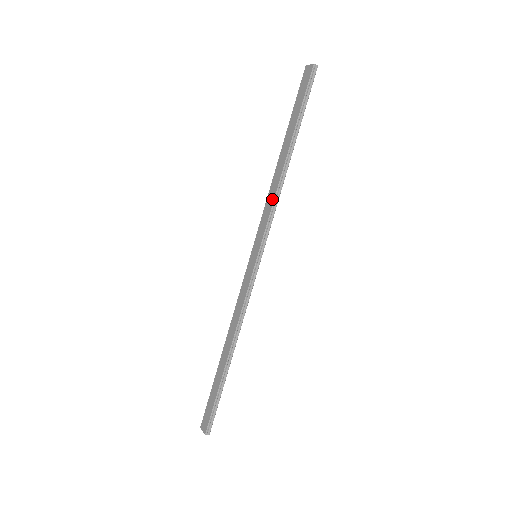
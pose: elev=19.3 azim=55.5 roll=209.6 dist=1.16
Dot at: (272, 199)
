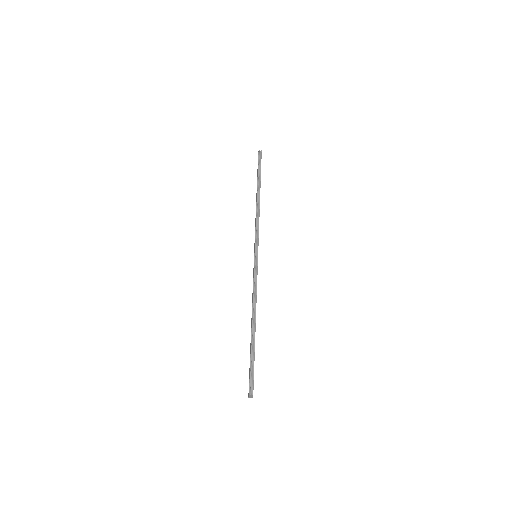
Dot at: occluded
